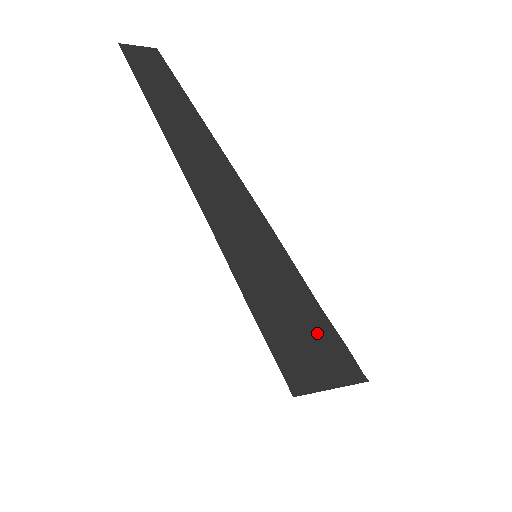
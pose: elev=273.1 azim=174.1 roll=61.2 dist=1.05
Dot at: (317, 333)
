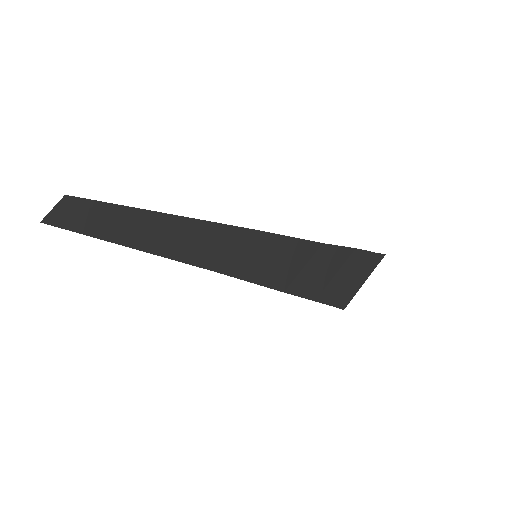
Dot at: (331, 261)
